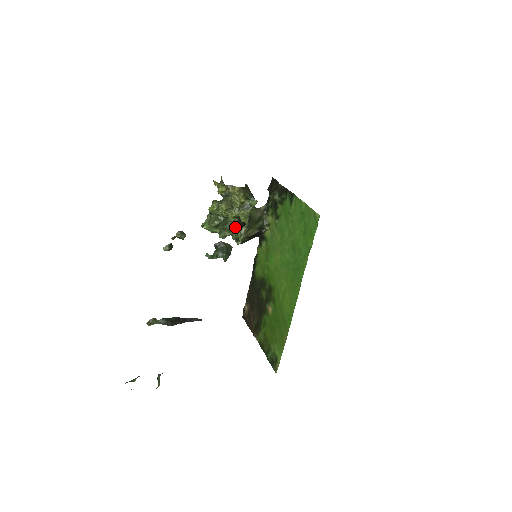
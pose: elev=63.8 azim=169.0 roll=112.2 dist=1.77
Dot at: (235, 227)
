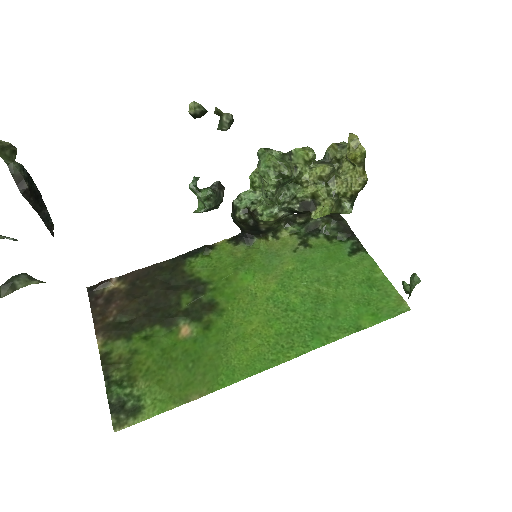
Dot at: (292, 203)
